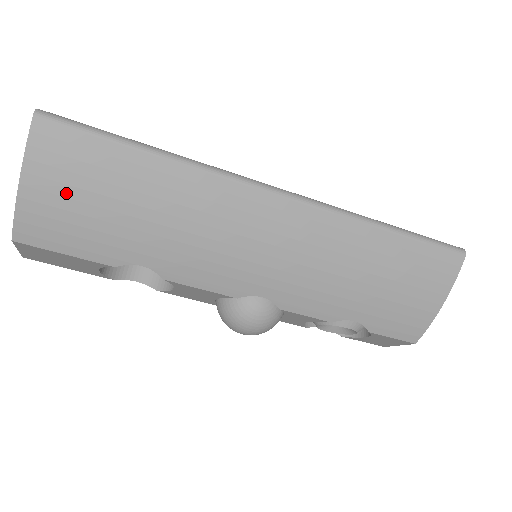
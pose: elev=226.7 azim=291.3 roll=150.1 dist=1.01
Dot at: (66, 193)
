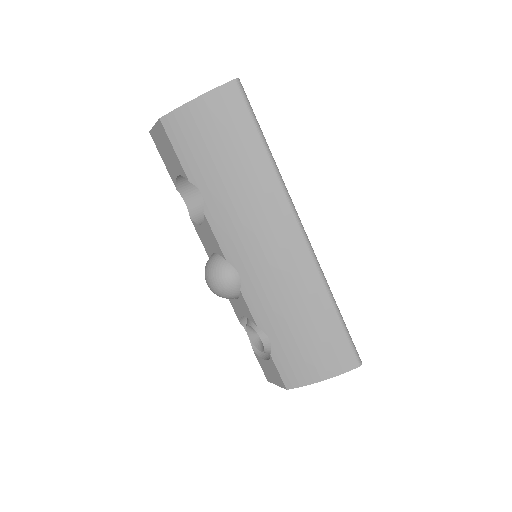
Dot at: (209, 125)
